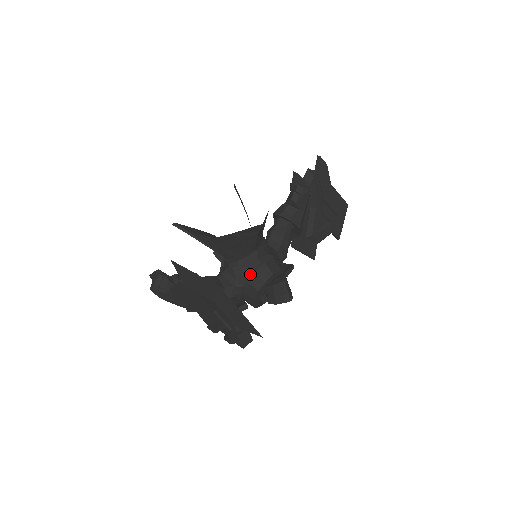
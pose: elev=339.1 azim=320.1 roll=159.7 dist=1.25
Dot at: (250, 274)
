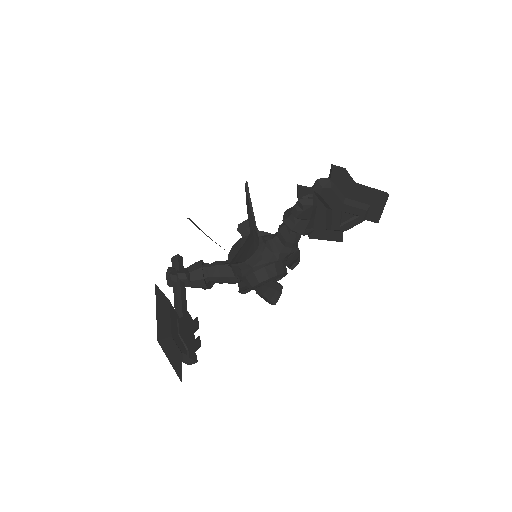
Dot at: (244, 275)
